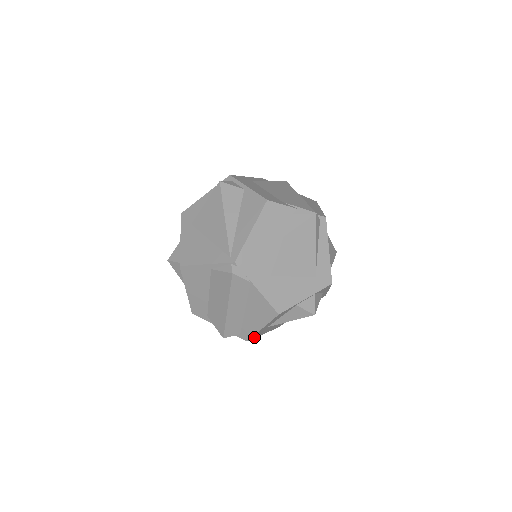
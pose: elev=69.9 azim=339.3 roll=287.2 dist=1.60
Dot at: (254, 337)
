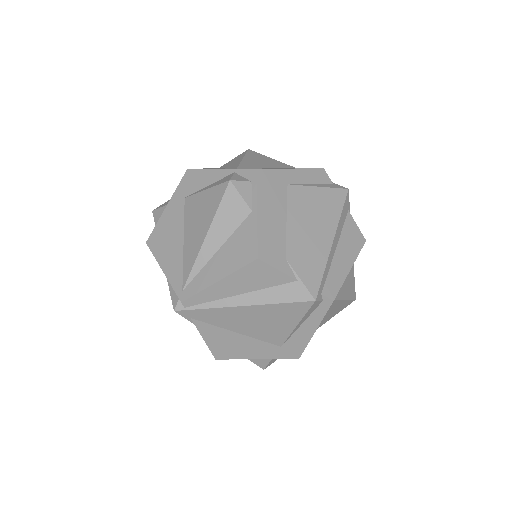
Dot at: occluded
